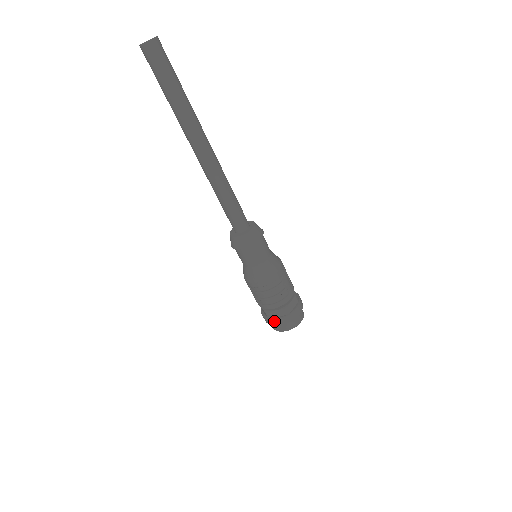
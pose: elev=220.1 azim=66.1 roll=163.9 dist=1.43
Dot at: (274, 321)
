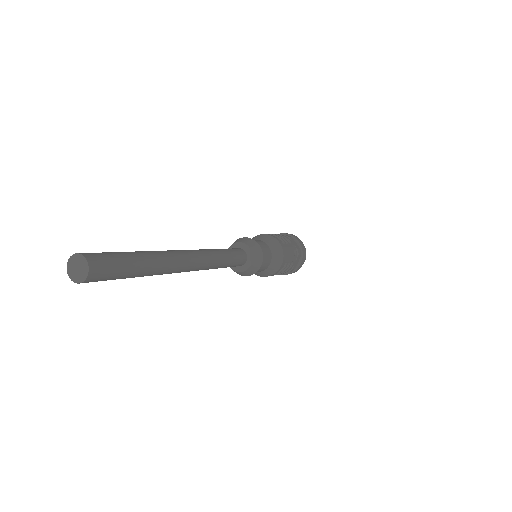
Dot at: (280, 274)
